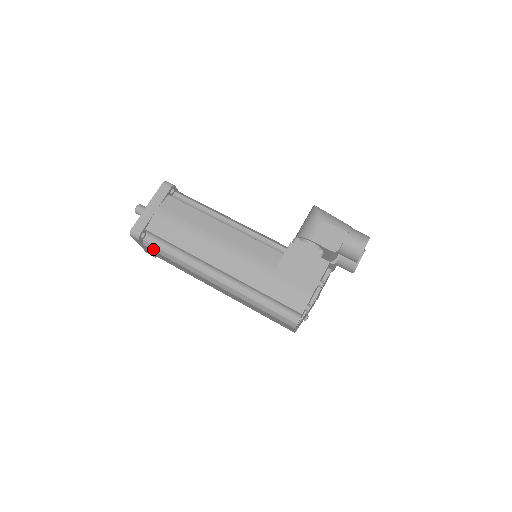
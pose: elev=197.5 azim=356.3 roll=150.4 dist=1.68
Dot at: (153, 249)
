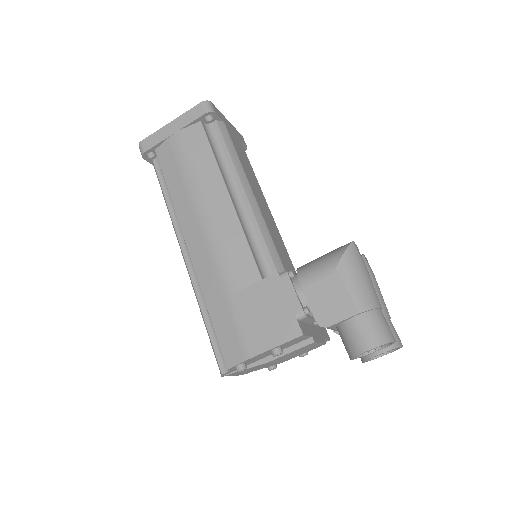
Dot at: (157, 177)
